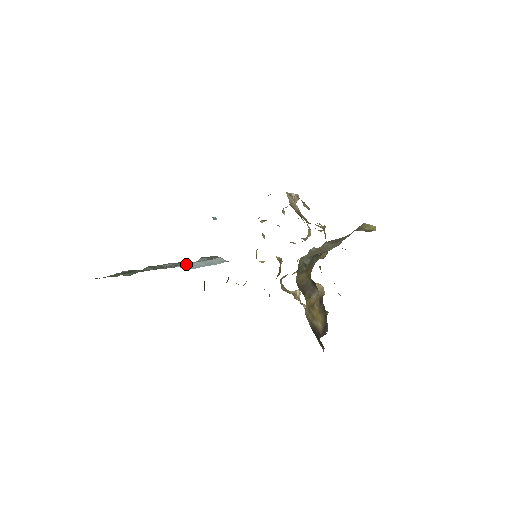
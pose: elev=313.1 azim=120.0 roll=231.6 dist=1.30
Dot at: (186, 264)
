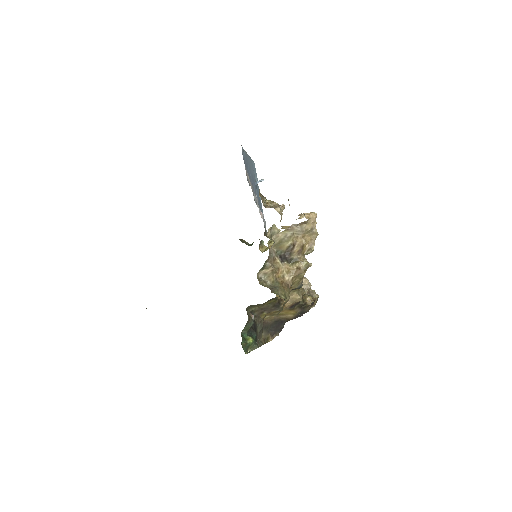
Dot at: occluded
